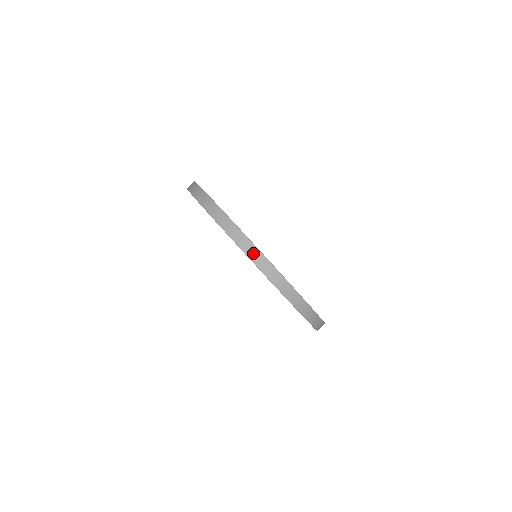
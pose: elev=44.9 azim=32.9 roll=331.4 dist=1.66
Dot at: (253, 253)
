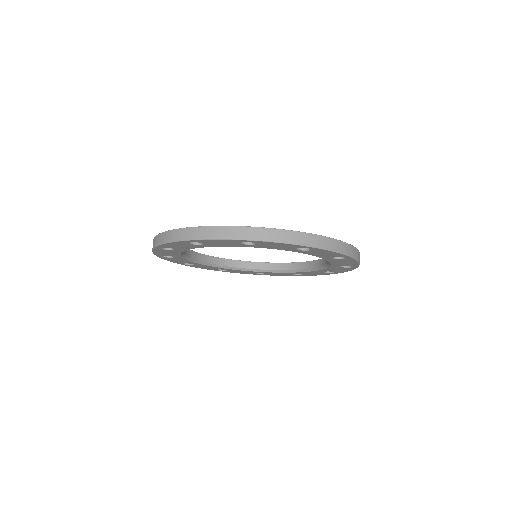
Dot at: (262, 234)
